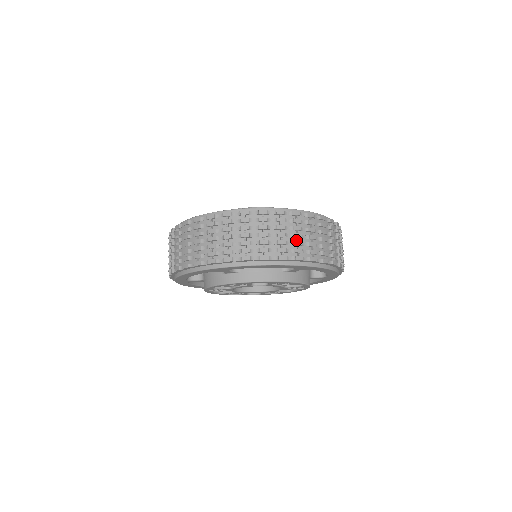
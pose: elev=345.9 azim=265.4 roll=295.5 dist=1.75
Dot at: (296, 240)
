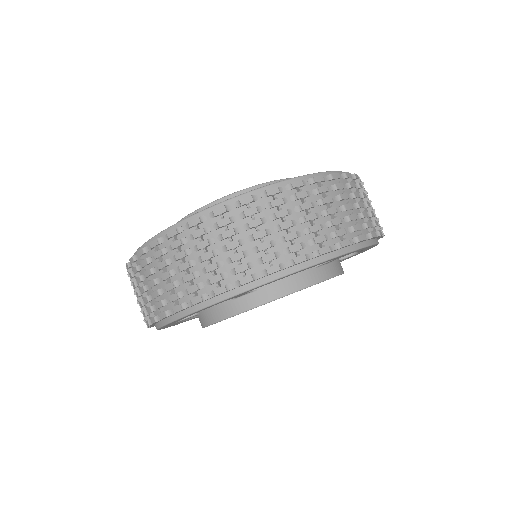
Dot at: (331, 218)
